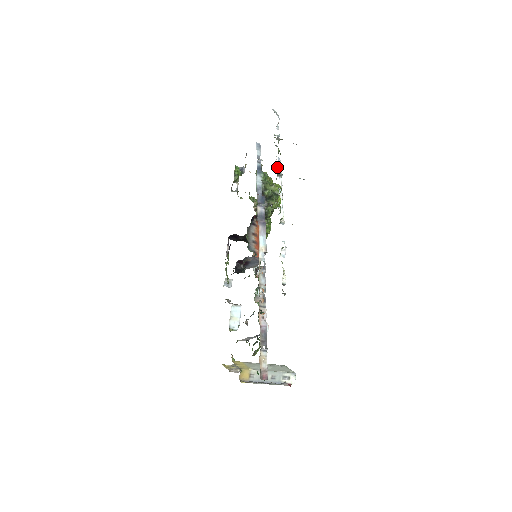
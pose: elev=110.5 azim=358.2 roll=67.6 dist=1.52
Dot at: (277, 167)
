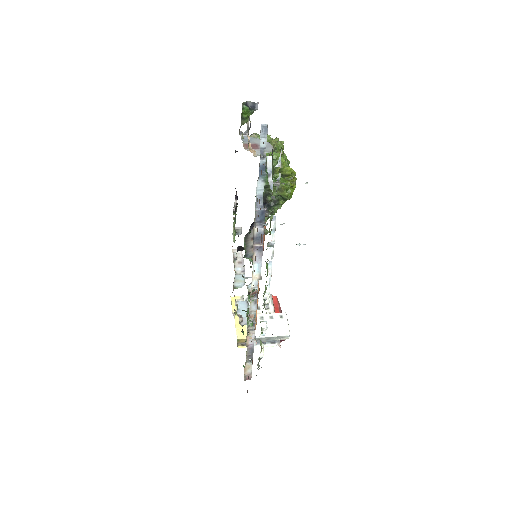
Dot at: occluded
